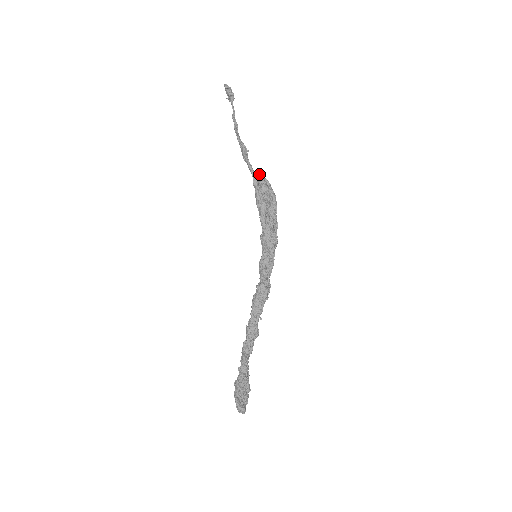
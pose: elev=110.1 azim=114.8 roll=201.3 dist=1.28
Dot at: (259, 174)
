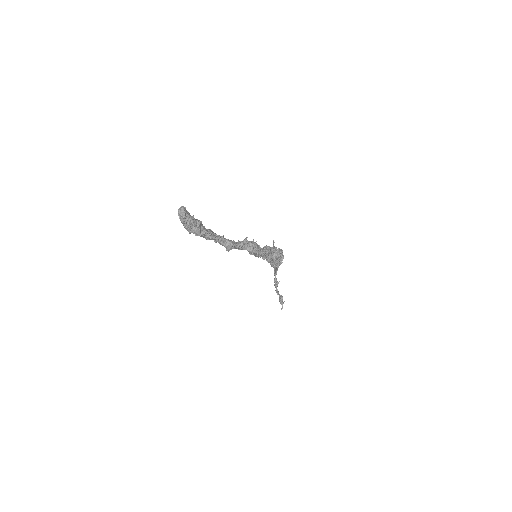
Dot at: occluded
